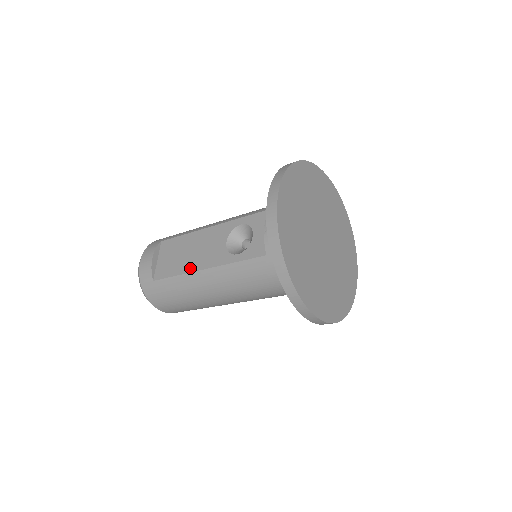
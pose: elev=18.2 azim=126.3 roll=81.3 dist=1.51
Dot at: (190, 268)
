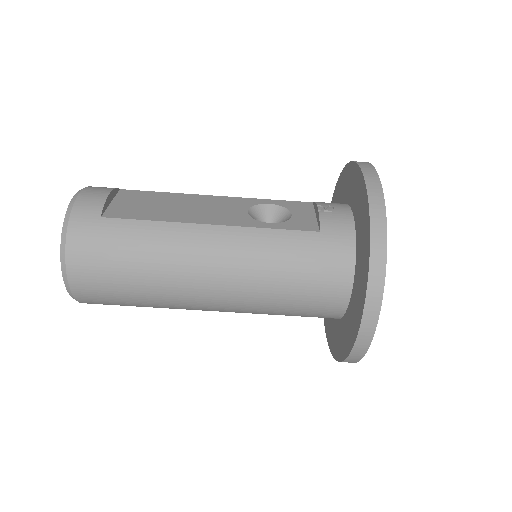
Dot at: (183, 219)
